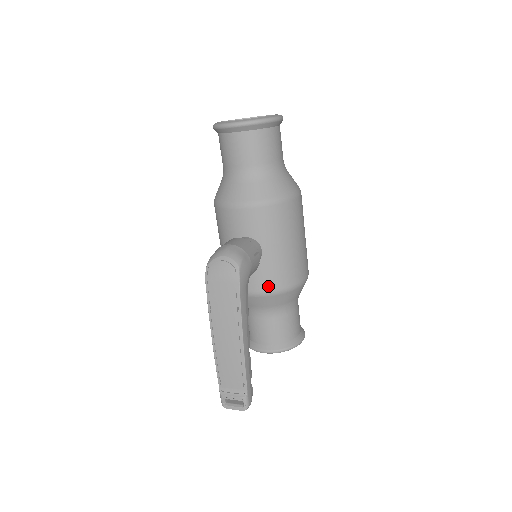
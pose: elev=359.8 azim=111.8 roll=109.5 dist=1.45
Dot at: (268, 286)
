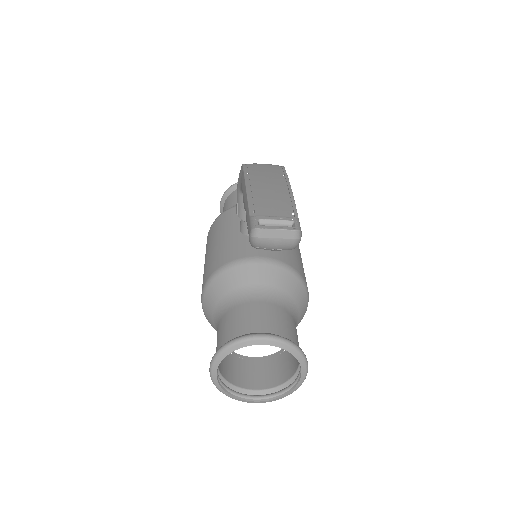
Dot at: (279, 256)
